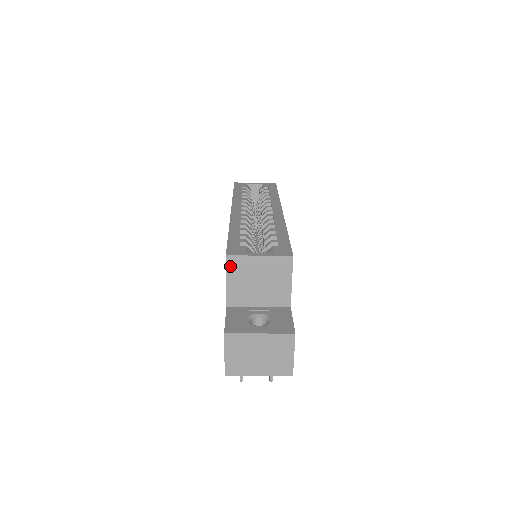
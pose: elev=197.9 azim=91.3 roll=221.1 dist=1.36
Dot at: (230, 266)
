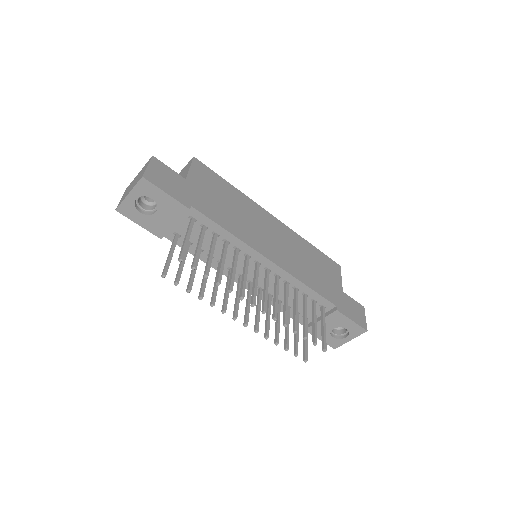
Dot at: occluded
